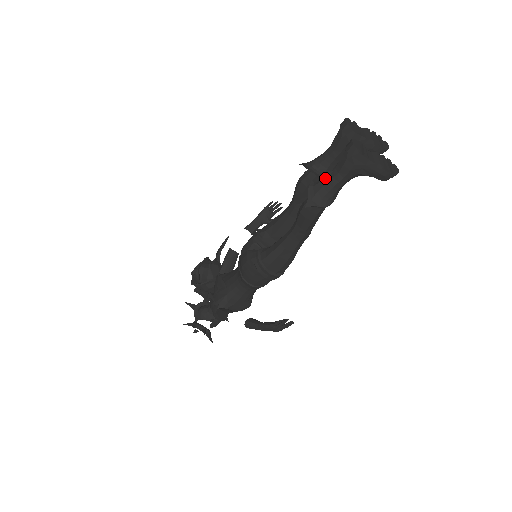
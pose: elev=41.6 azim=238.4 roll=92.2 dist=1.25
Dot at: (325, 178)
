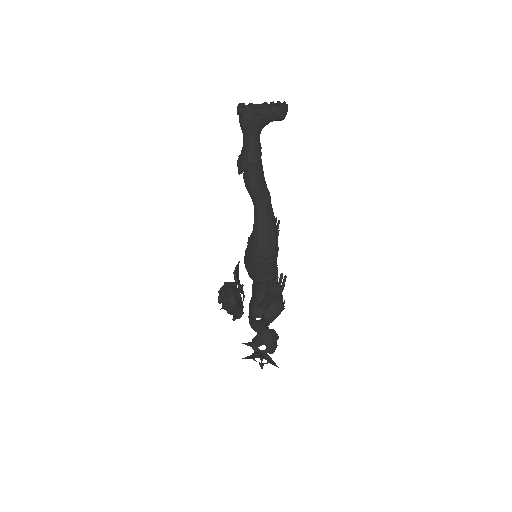
Dot at: (242, 147)
